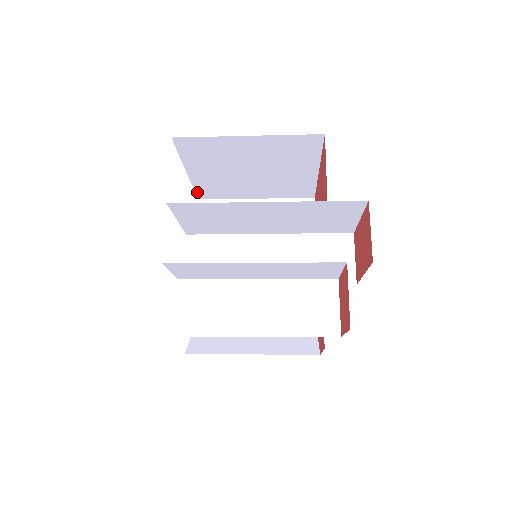
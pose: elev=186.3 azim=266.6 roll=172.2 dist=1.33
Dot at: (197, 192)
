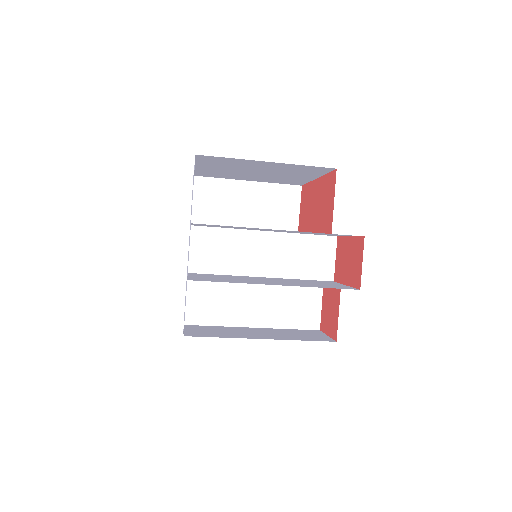
Dot at: (196, 173)
